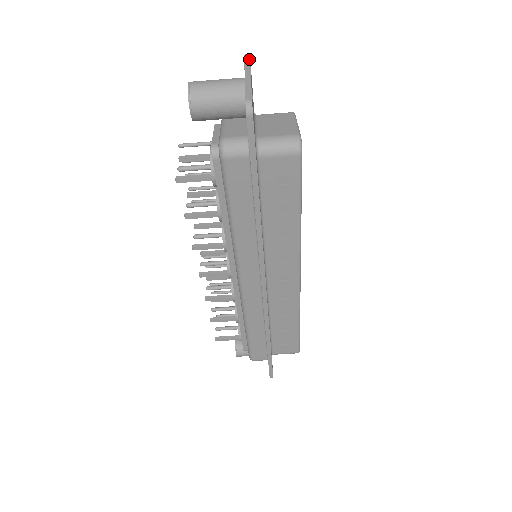
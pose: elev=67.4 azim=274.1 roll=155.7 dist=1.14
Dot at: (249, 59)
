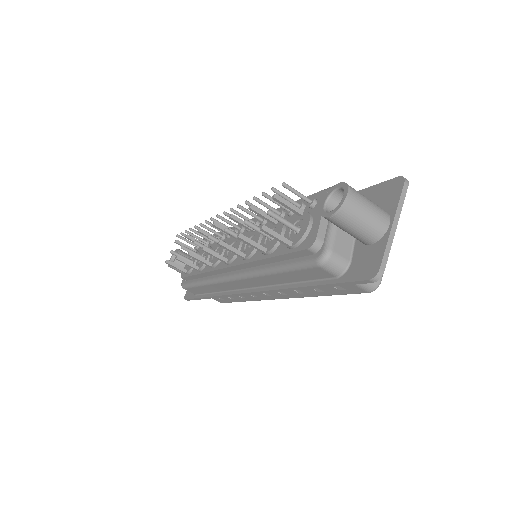
Dot at: (405, 194)
